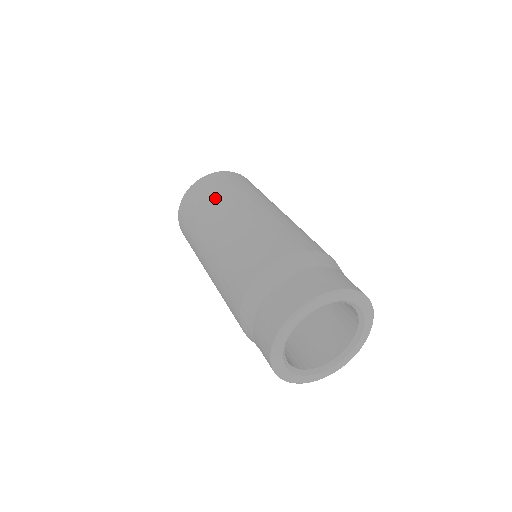
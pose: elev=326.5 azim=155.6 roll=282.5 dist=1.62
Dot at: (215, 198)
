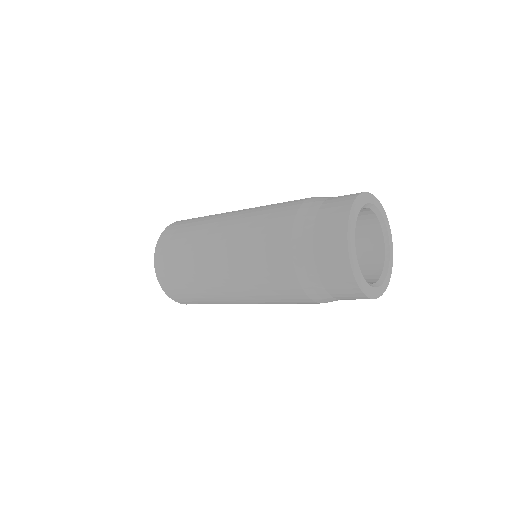
Dot at: (202, 219)
